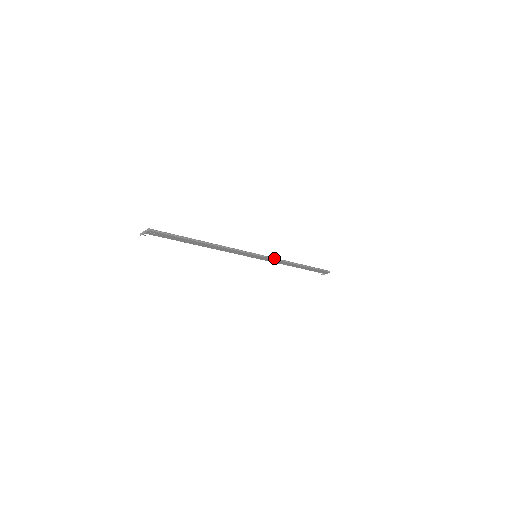
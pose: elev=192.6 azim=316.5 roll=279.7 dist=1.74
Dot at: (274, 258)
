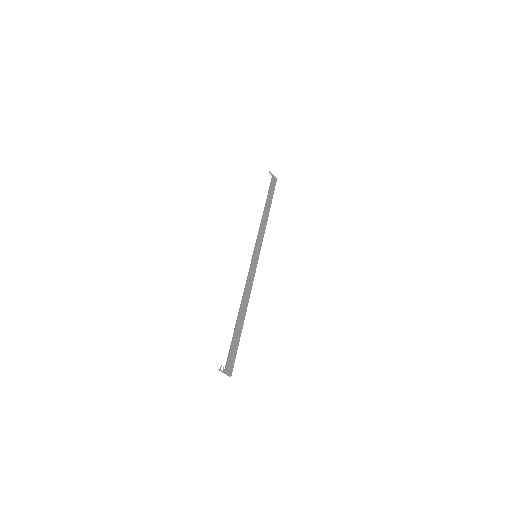
Dot at: occluded
